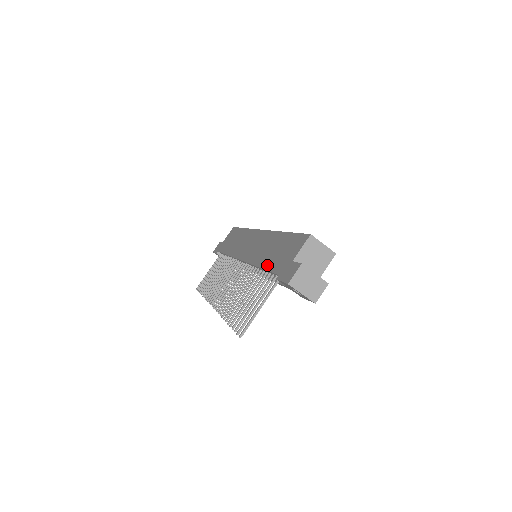
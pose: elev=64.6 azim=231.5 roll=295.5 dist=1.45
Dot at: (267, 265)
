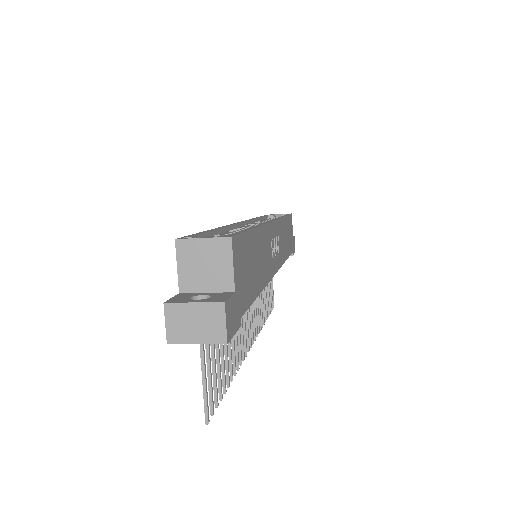
Dot at: occluded
